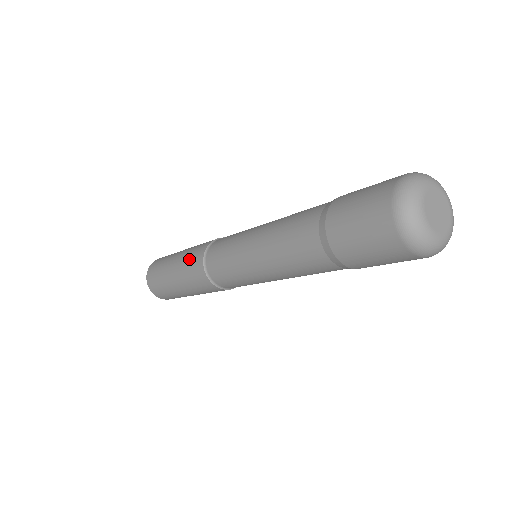
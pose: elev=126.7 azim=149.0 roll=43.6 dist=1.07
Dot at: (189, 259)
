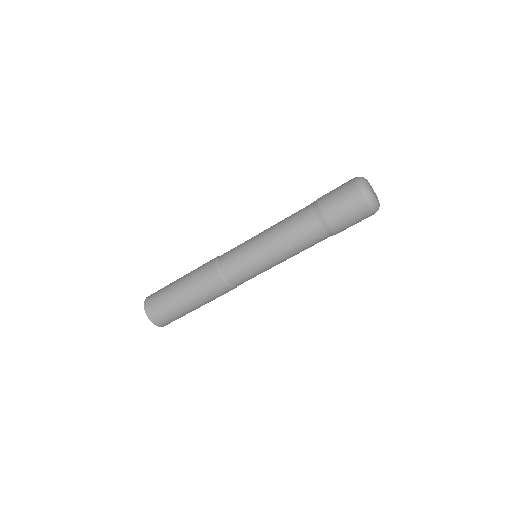
Dot at: (200, 272)
